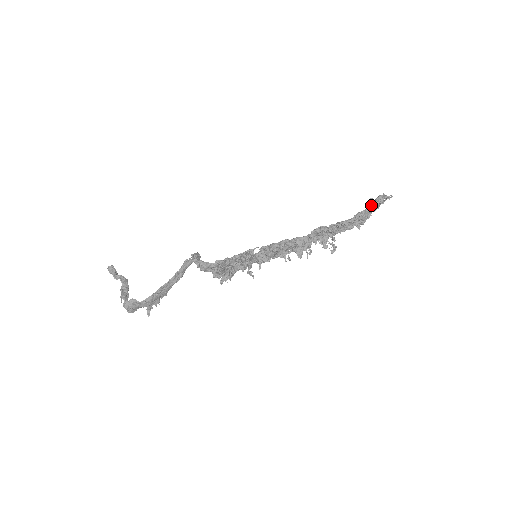
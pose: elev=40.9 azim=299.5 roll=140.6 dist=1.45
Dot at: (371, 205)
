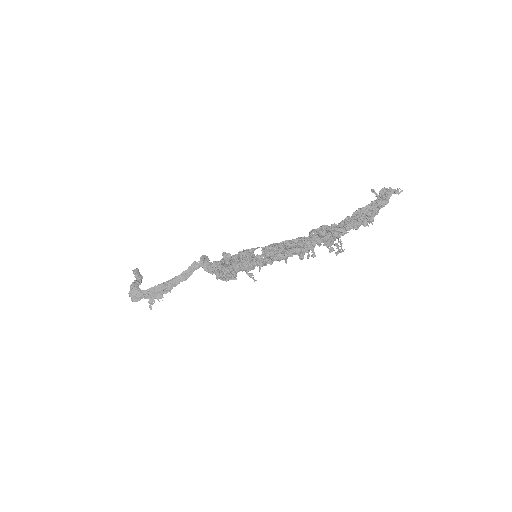
Dot at: (376, 199)
